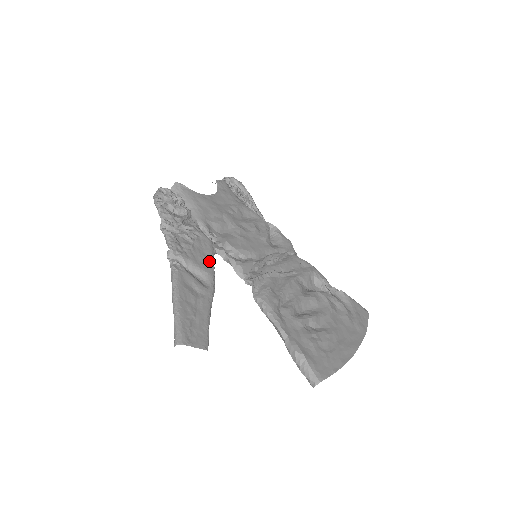
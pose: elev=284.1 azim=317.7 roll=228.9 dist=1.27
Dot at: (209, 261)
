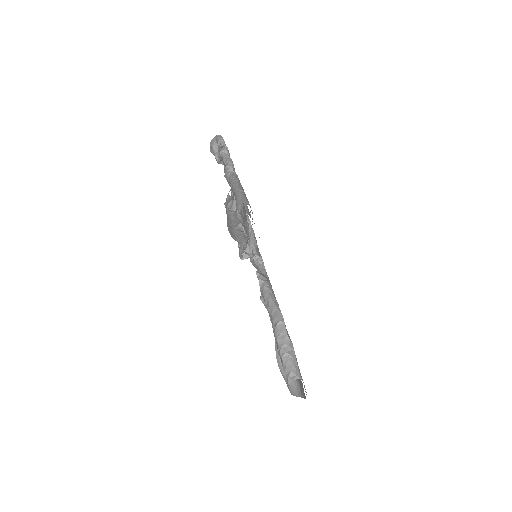
Dot at: occluded
